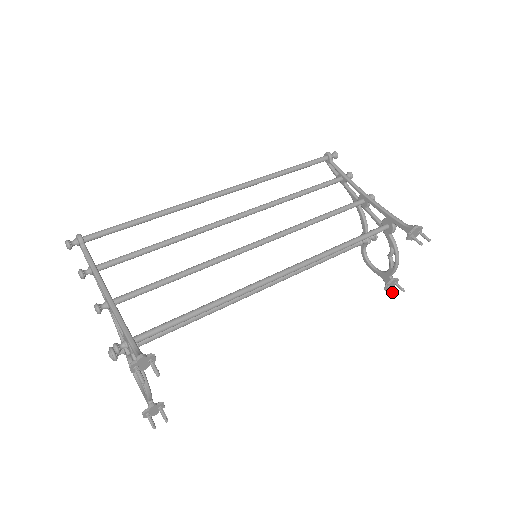
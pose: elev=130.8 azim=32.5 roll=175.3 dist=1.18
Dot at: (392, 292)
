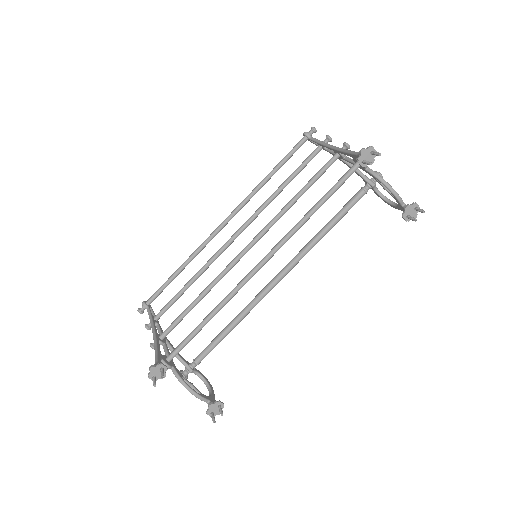
Dot at: occluded
